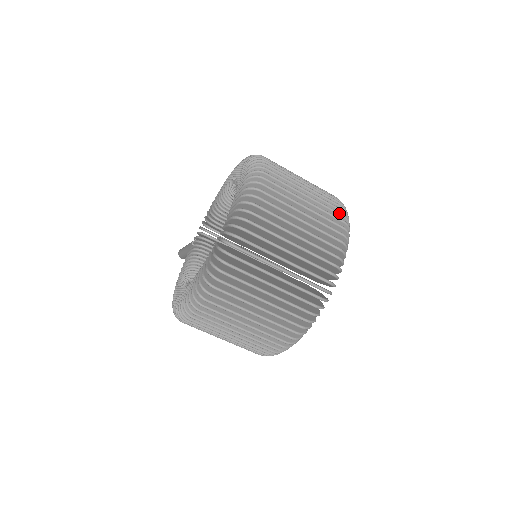
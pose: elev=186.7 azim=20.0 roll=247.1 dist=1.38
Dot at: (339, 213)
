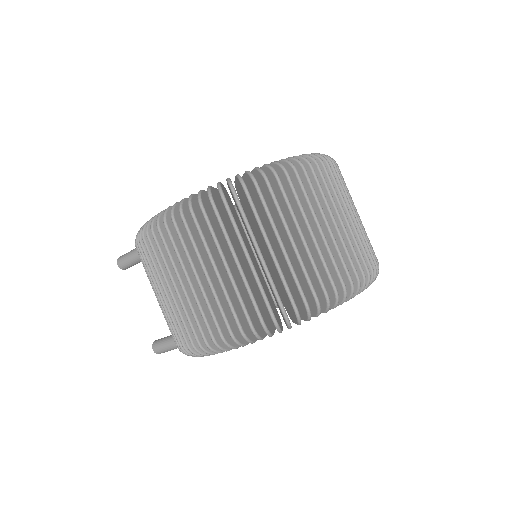
Dot at: occluded
